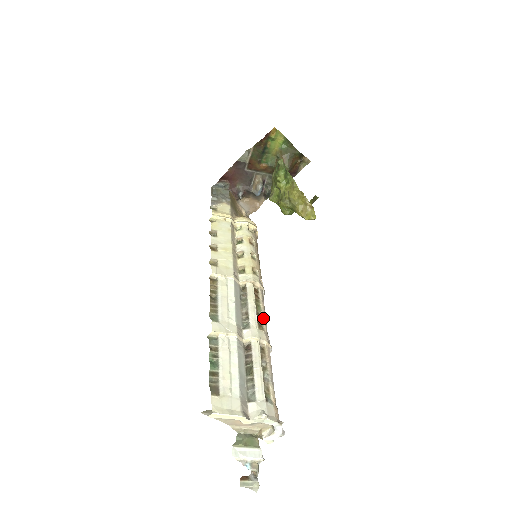
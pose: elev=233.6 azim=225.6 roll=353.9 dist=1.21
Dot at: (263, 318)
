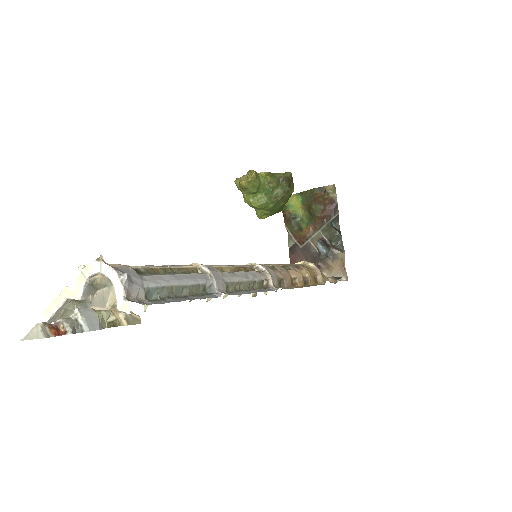
Dot at: occluded
